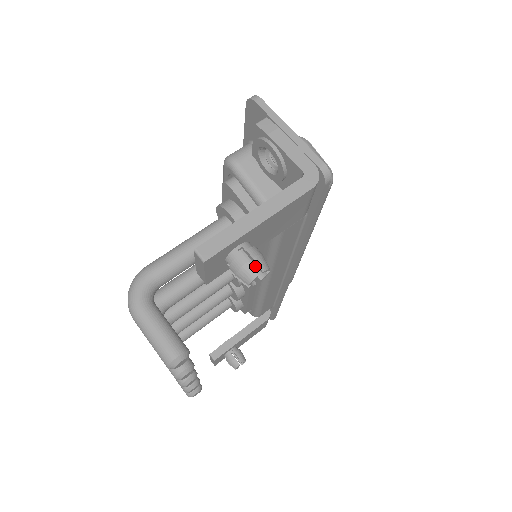
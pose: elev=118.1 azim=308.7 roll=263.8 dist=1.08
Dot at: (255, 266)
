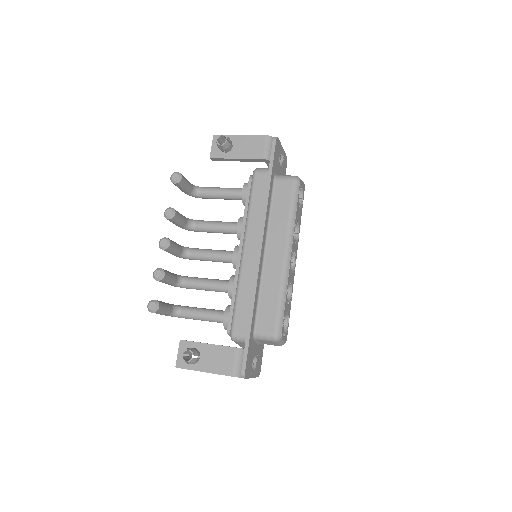
Dot at: (226, 146)
